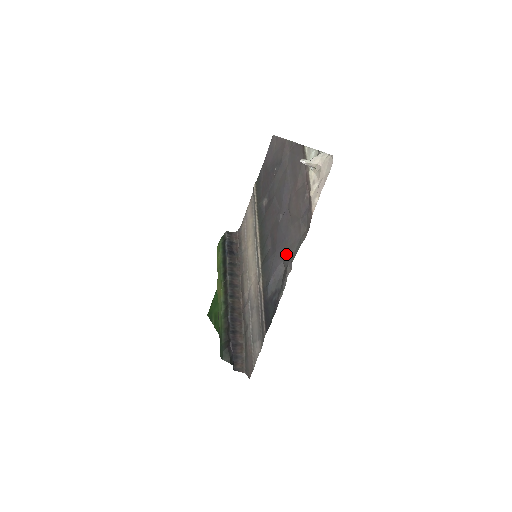
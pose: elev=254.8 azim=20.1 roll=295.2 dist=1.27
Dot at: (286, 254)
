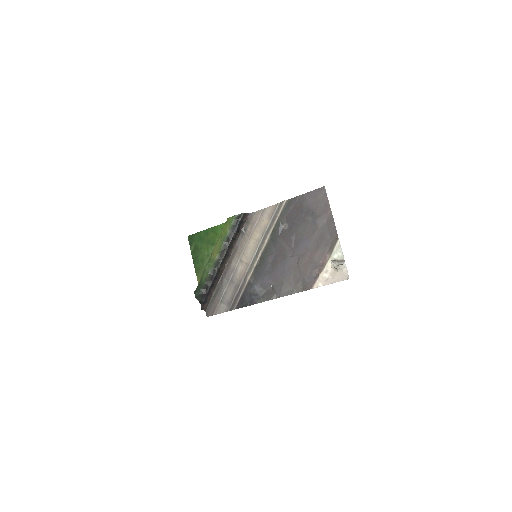
Dot at: (279, 284)
